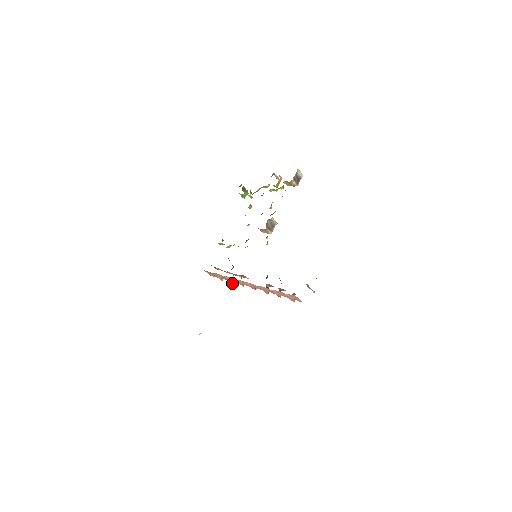
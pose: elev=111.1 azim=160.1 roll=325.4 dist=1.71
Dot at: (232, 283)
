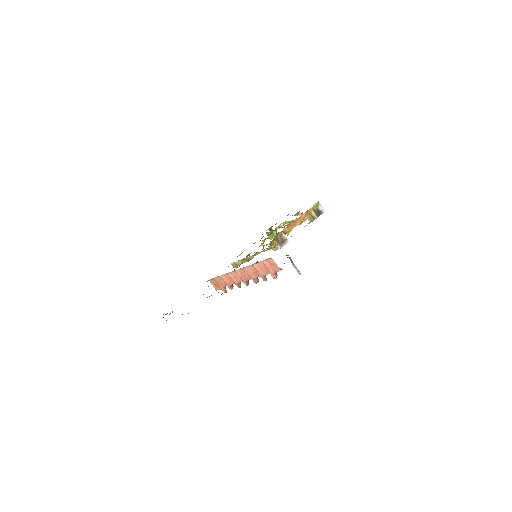
Dot at: (231, 289)
